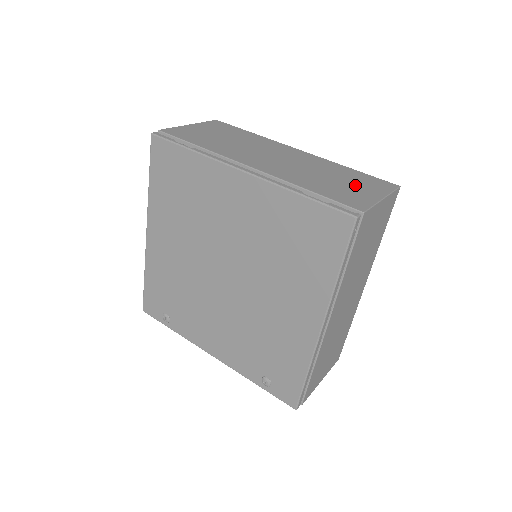
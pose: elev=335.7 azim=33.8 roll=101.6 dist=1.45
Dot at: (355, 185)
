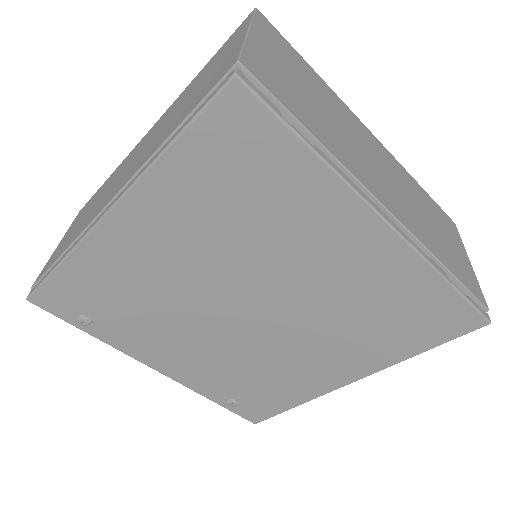
Dot at: (448, 236)
